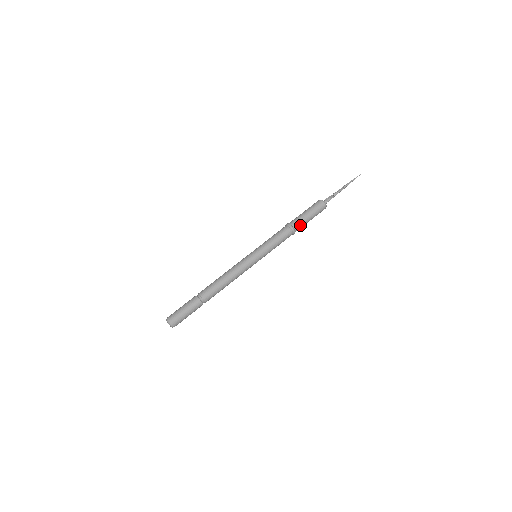
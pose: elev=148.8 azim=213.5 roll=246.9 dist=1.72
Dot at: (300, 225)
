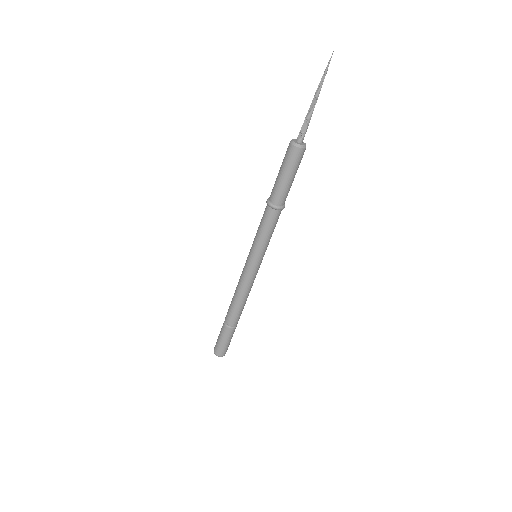
Dot at: (285, 196)
